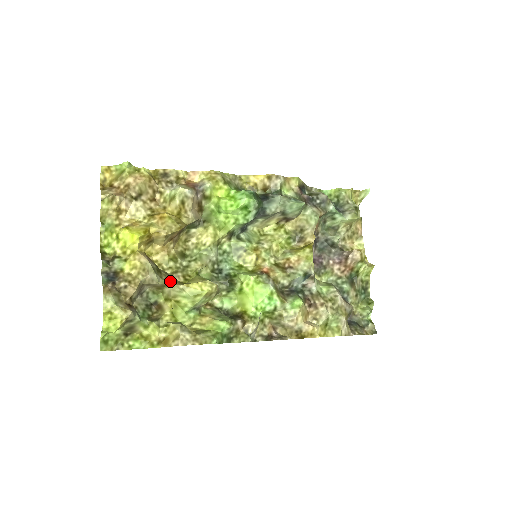
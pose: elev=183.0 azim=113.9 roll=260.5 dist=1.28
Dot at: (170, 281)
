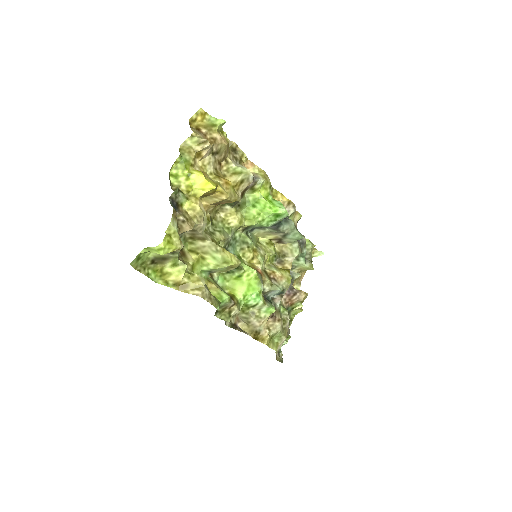
Dot at: occluded
